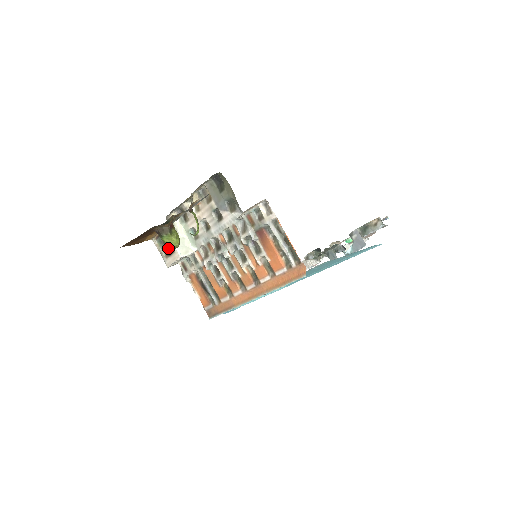
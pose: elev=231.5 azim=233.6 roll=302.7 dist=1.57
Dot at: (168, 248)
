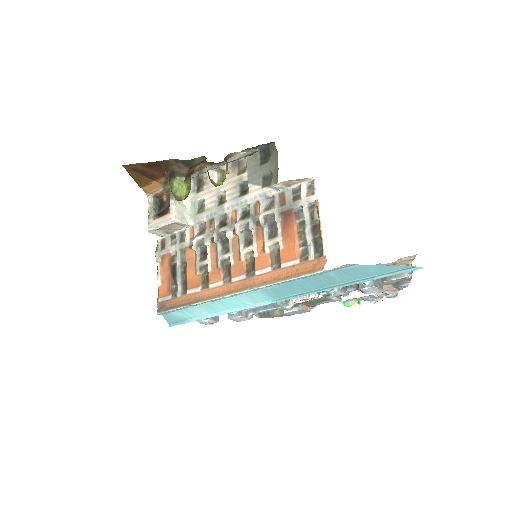
Dot at: (161, 210)
